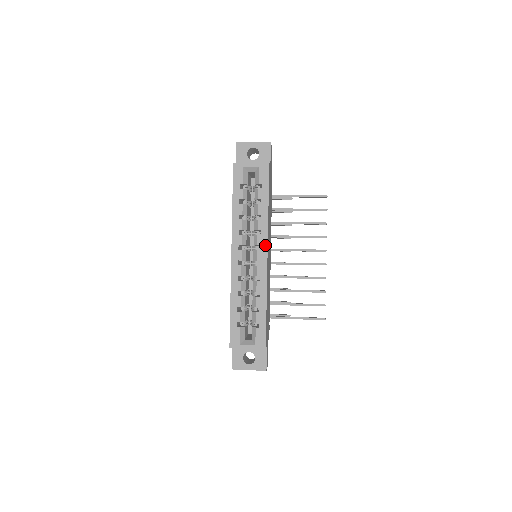
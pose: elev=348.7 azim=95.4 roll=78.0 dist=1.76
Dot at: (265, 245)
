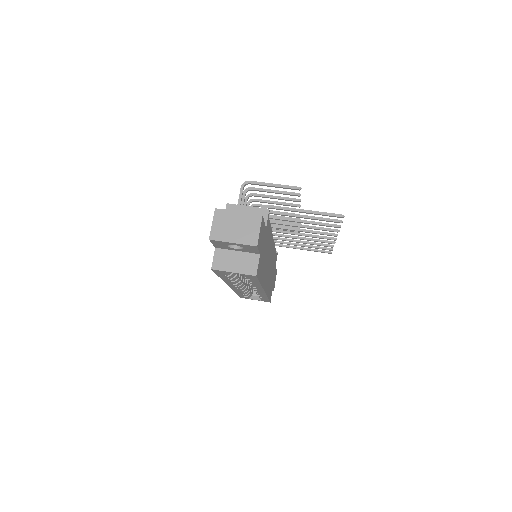
Dot at: (261, 290)
